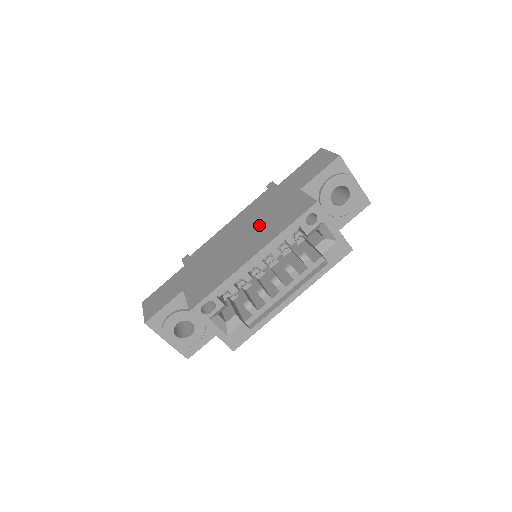
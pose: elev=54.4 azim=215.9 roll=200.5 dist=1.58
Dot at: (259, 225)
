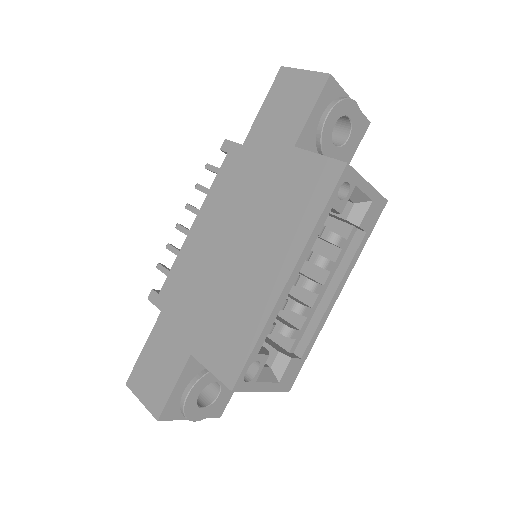
Dot at: (258, 221)
